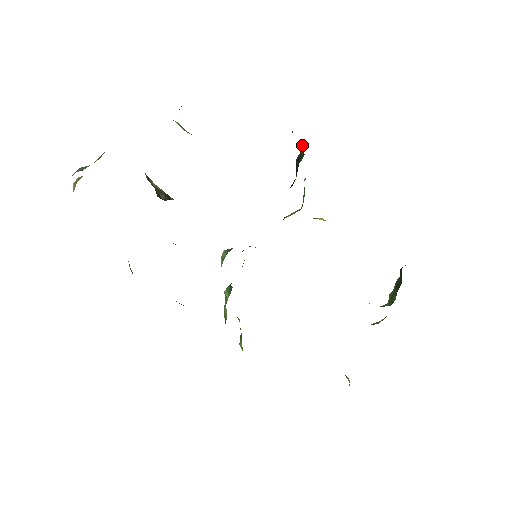
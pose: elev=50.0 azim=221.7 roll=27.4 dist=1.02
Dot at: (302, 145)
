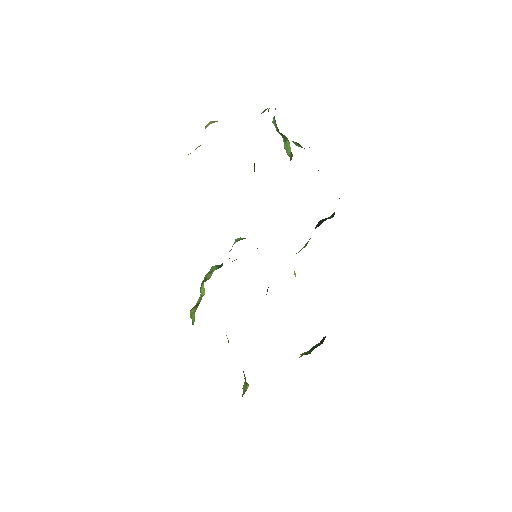
Dot at: (334, 212)
